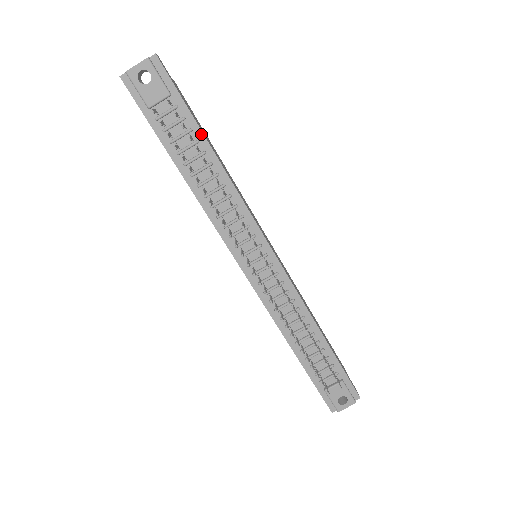
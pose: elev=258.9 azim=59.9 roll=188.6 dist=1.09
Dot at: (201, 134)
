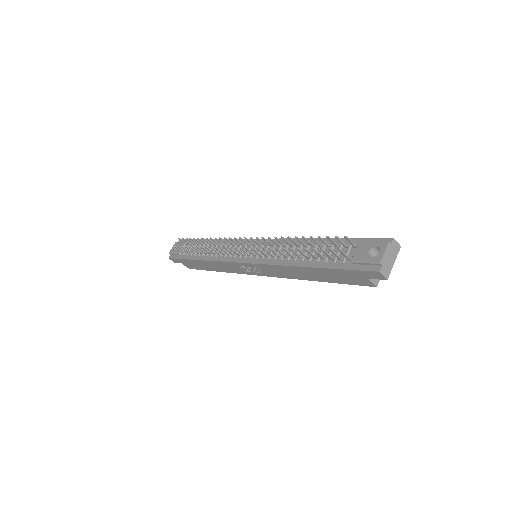
Dot at: (203, 240)
